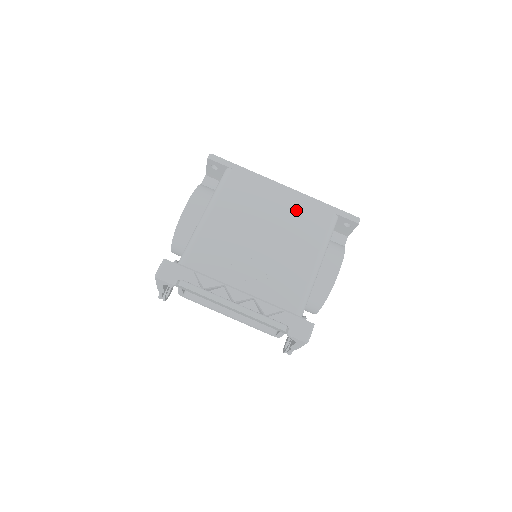
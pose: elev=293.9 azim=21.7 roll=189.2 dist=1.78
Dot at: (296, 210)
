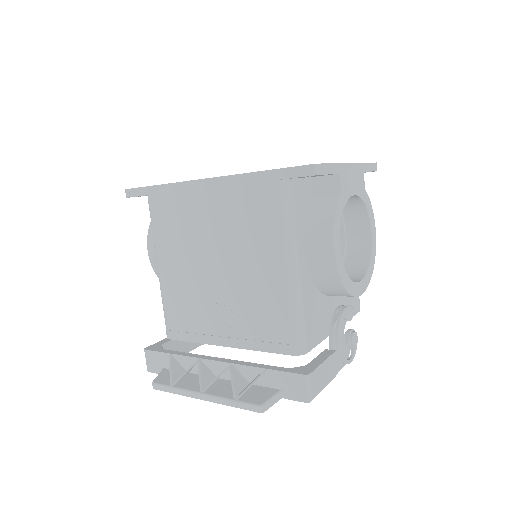
Dot at: (231, 207)
